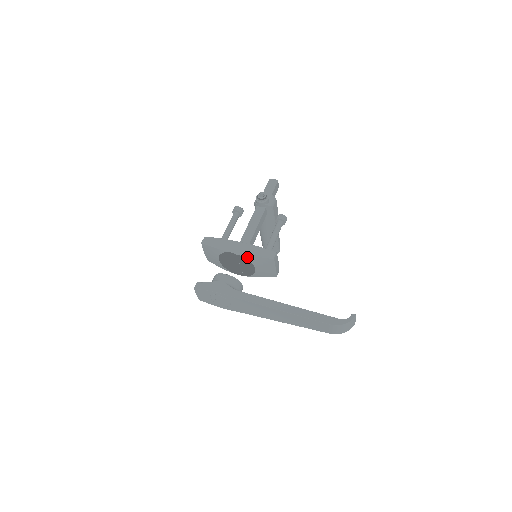
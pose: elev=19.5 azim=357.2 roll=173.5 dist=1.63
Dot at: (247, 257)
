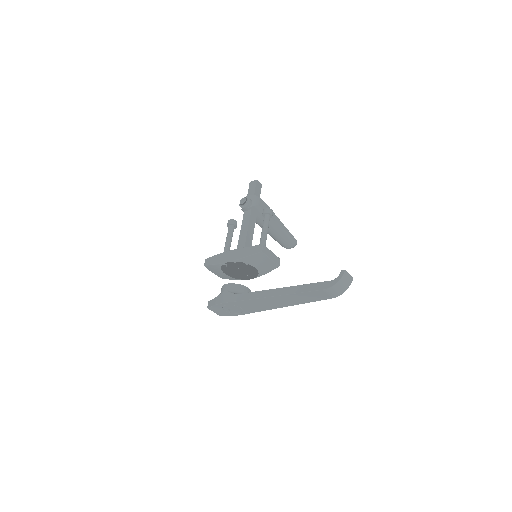
Dot at: (240, 261)
